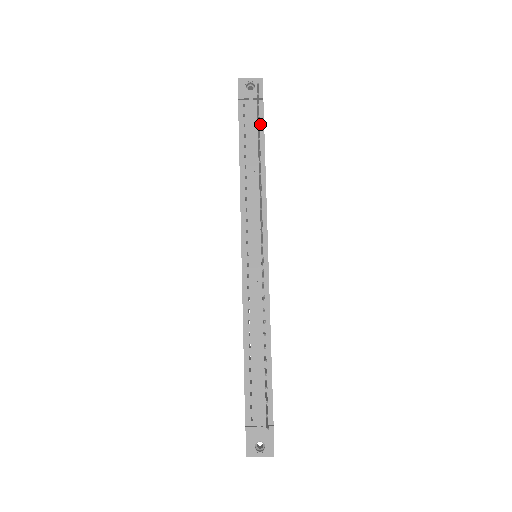
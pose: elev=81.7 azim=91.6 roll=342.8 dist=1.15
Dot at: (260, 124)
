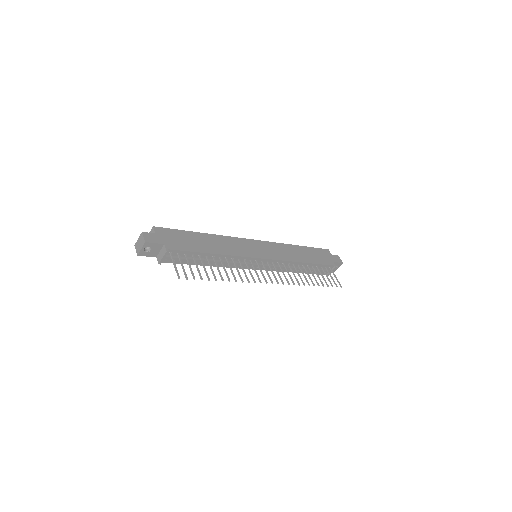
Dot at: (185, 253)
